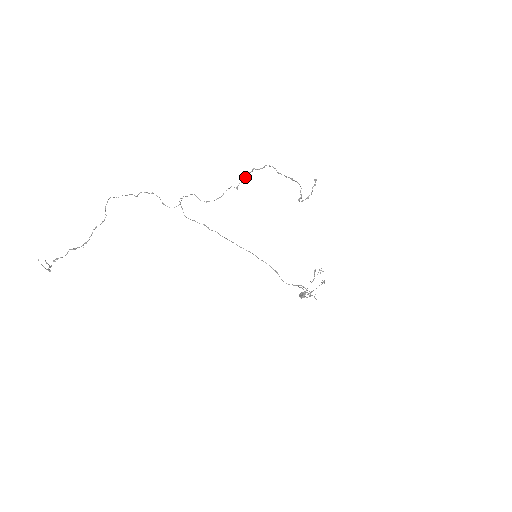
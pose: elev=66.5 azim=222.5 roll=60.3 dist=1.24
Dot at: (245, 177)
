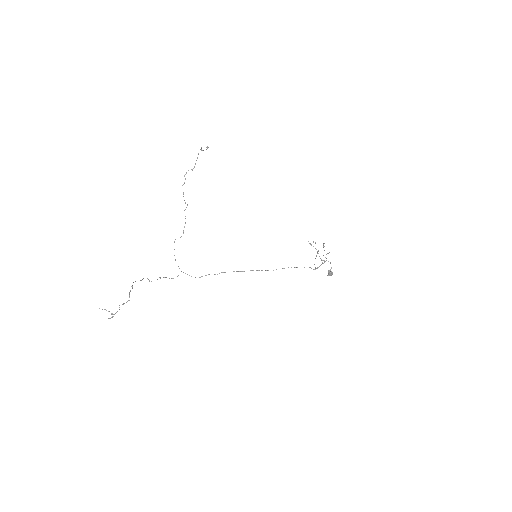
Dot at: (183, 194)
